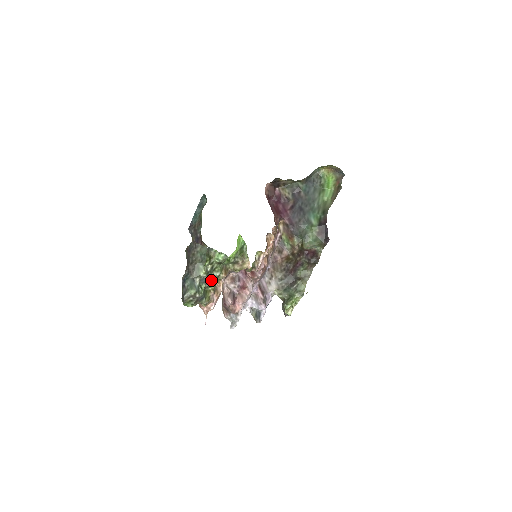
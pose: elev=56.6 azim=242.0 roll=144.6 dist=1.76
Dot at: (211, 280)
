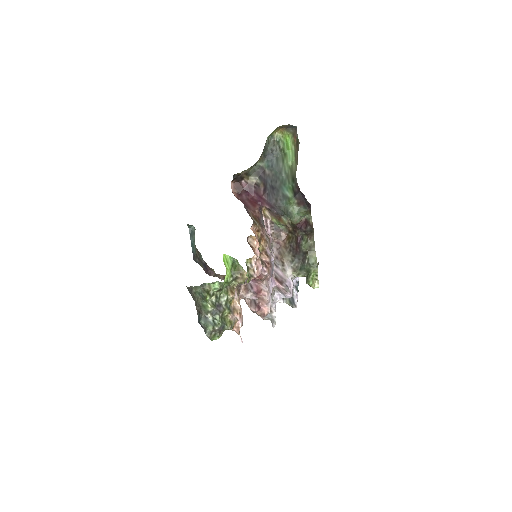
Dot at: (222, 308)
